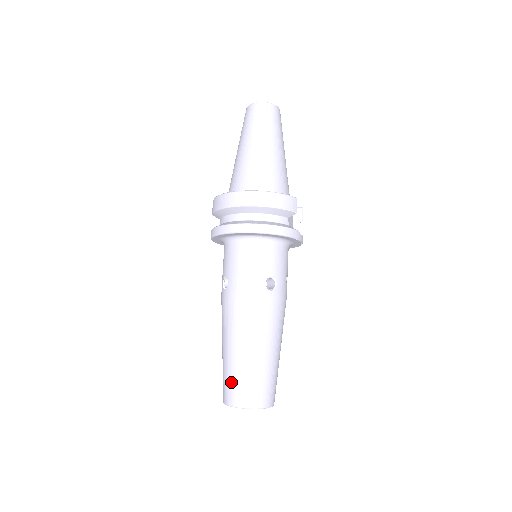
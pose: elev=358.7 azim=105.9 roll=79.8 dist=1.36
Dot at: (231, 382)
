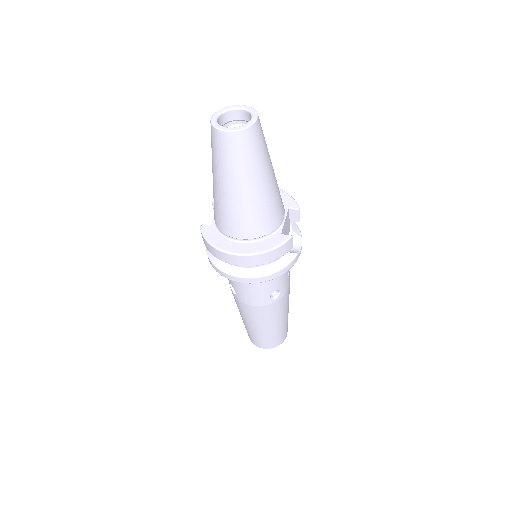
Dot at: (253, 338)
